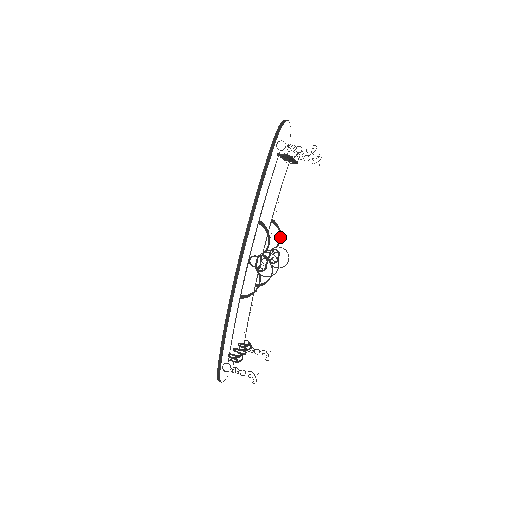
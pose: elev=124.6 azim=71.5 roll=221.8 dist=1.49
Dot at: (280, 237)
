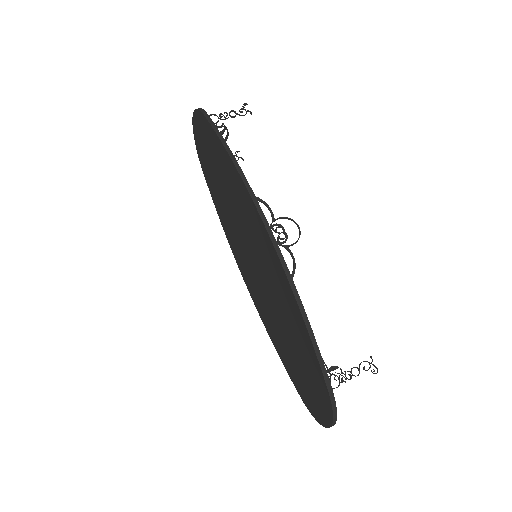
Dot at: occluded
